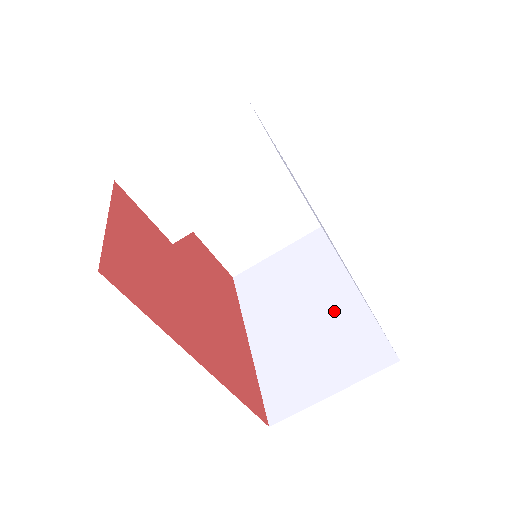
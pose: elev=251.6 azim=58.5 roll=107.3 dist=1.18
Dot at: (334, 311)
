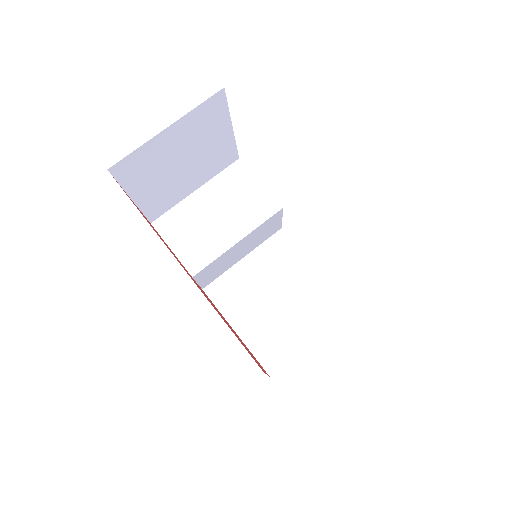
Dot at: occluded
